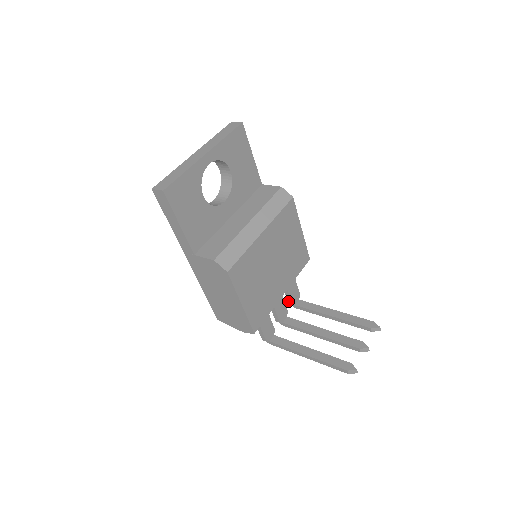
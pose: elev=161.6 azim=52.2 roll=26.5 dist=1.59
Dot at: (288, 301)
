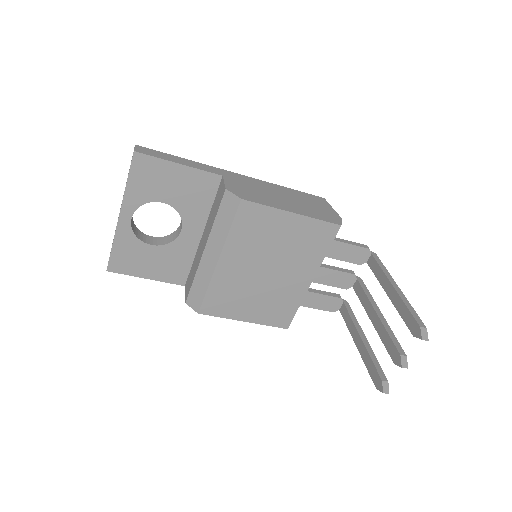
Dot at: occluded
